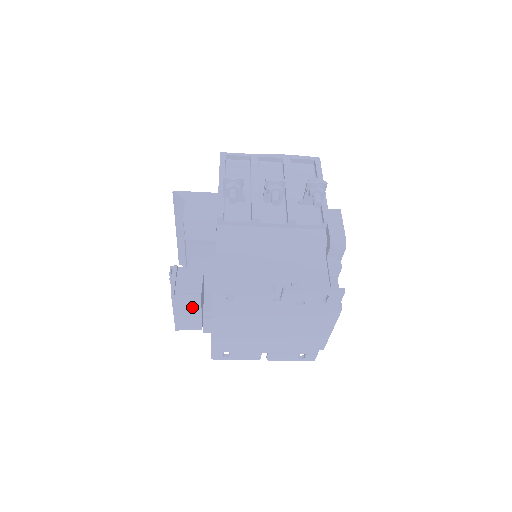
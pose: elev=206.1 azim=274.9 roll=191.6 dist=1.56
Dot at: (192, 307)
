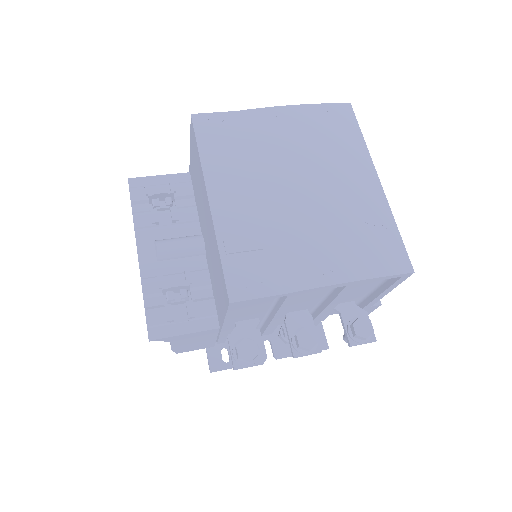
Dot at: occluded
